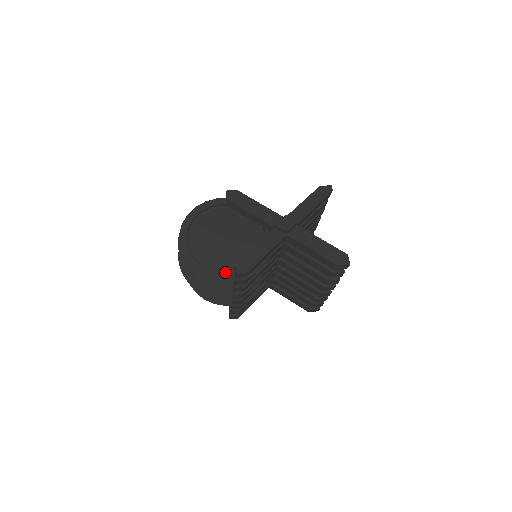
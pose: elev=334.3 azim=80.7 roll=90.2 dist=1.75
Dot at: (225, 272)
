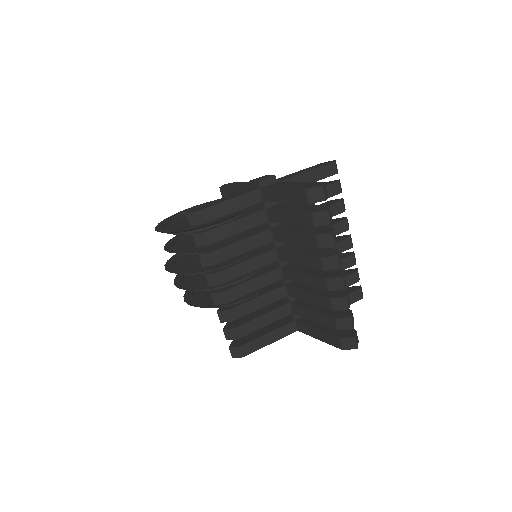
Dot at: (187, 231)
